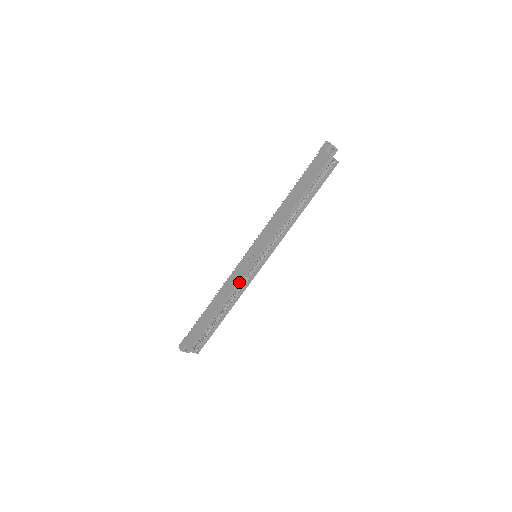
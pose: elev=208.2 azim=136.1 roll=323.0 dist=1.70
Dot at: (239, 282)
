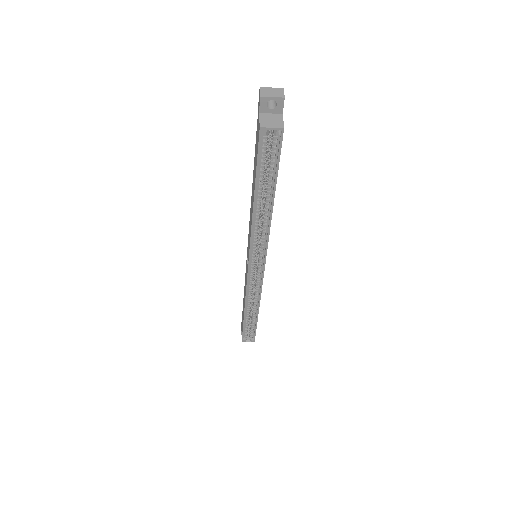
Dot at: (246, 289)
